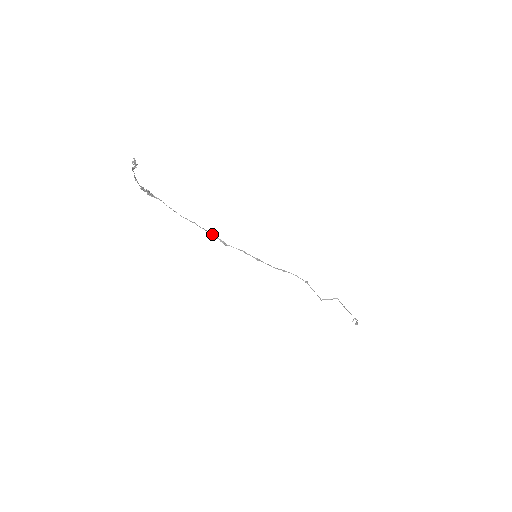
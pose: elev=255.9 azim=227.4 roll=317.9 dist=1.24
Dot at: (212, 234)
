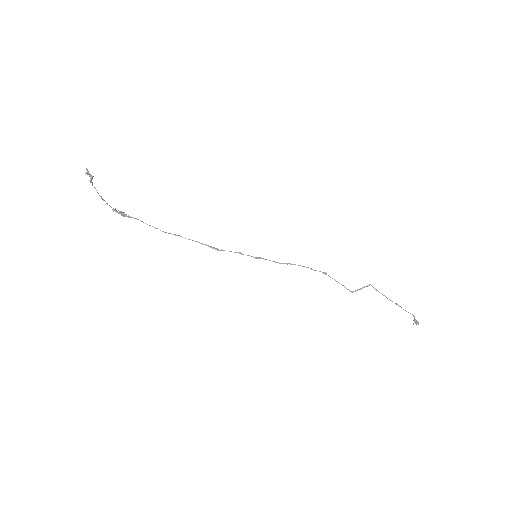
Dot at: (201, 243)
